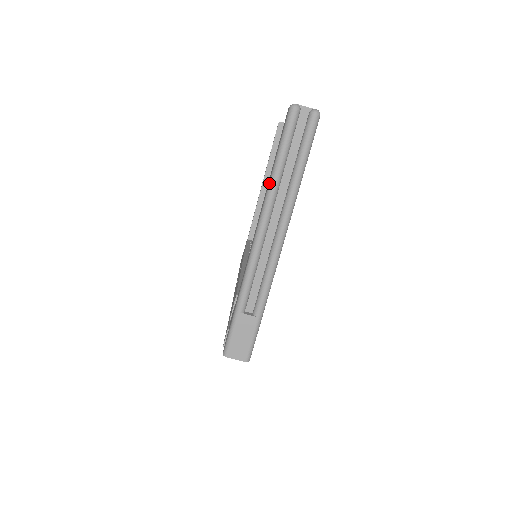
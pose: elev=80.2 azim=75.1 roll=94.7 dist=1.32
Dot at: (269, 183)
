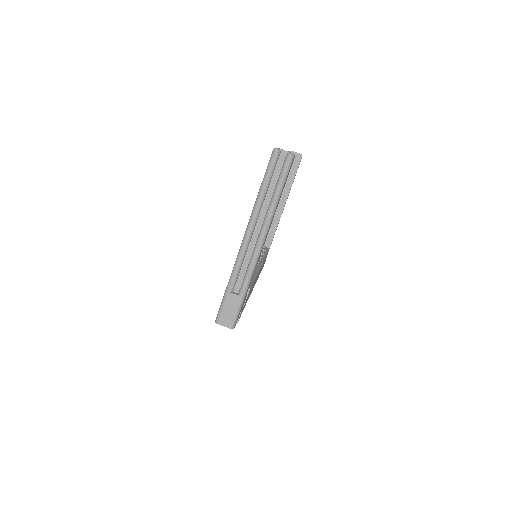
Dot at: (255, 201)
